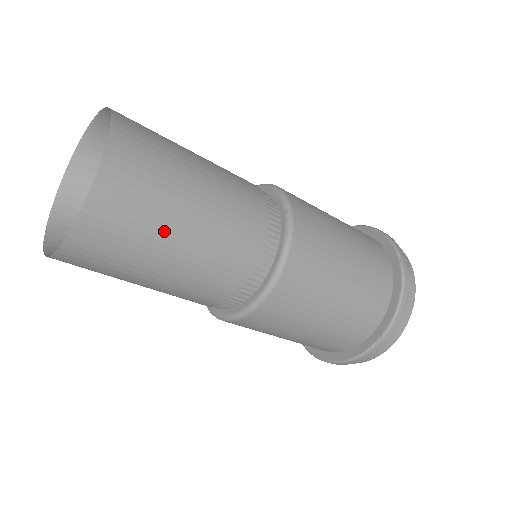
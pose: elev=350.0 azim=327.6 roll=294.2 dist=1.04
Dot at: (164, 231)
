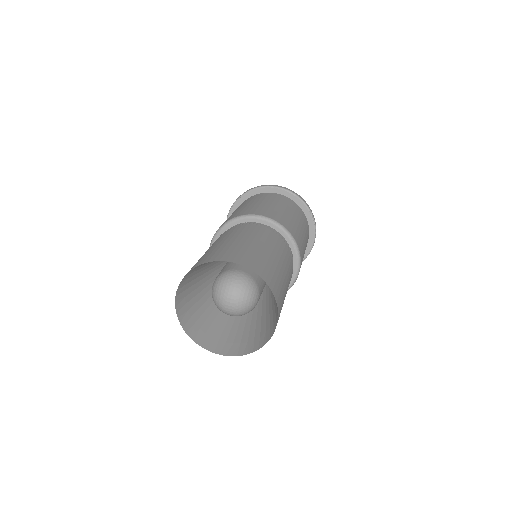
Dot at: occluded
